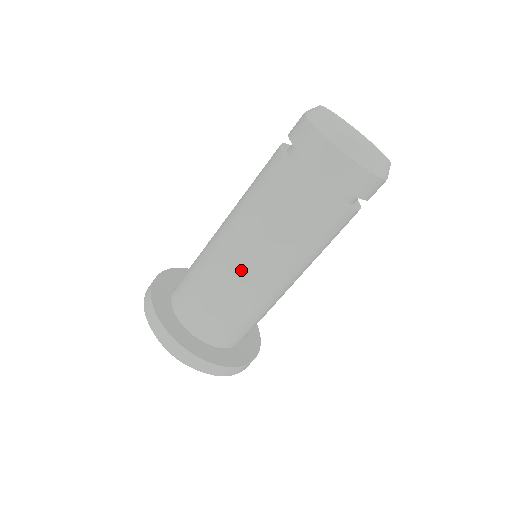
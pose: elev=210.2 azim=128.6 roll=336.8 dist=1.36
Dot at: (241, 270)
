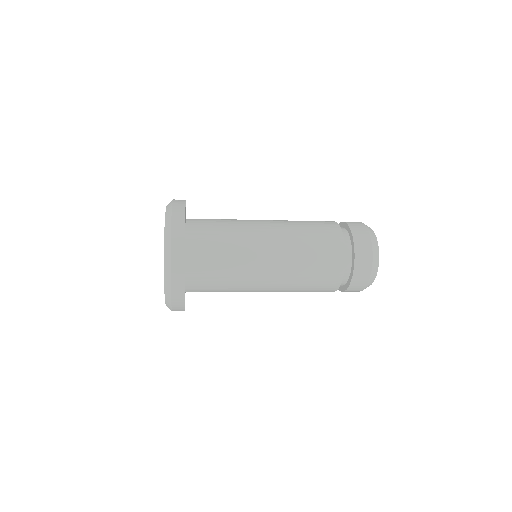
Dot at: (262, 276)
